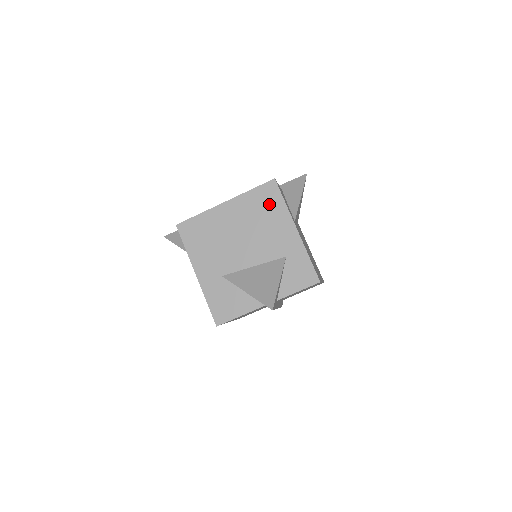
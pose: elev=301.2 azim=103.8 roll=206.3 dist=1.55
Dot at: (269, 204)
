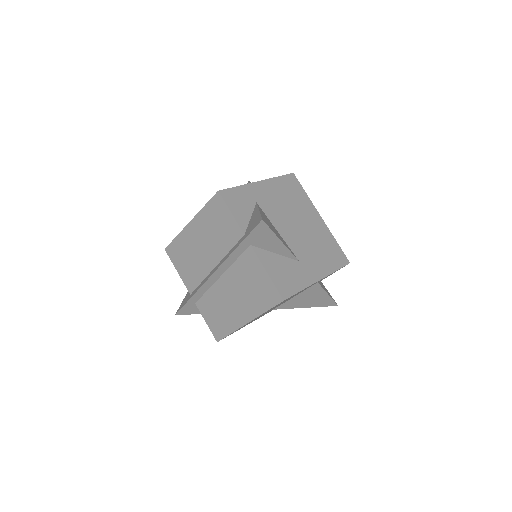
Dot at: occluded
